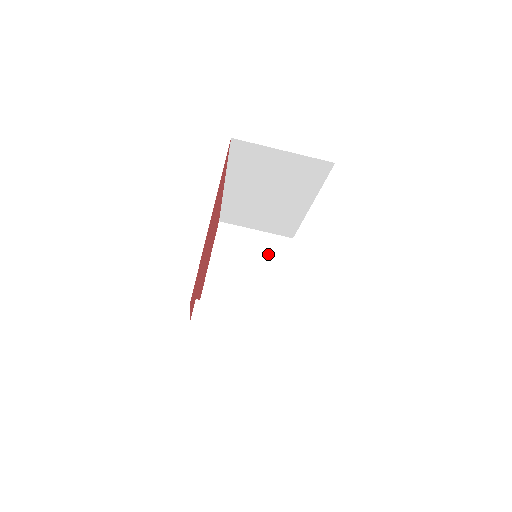
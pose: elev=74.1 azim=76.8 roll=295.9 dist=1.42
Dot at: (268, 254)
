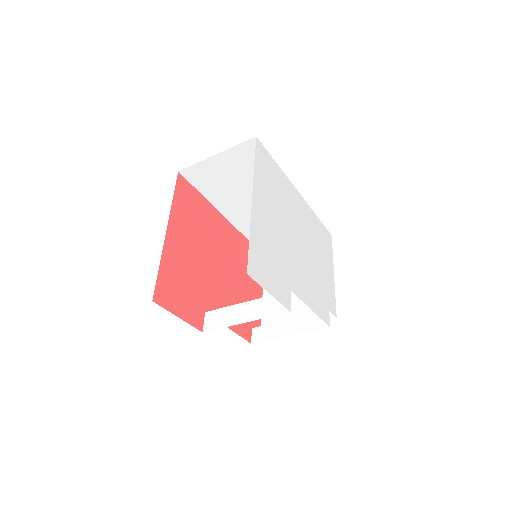
Dot at: occluded
